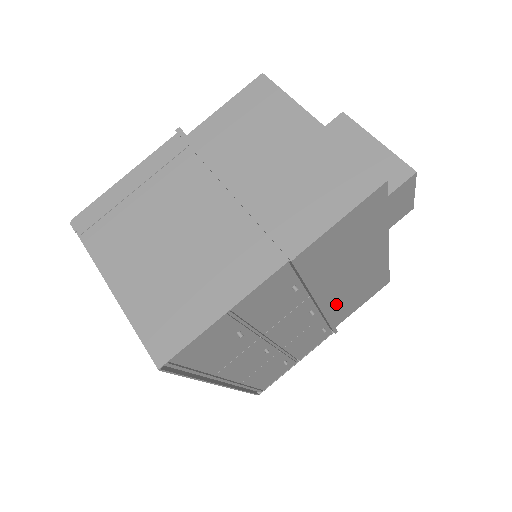
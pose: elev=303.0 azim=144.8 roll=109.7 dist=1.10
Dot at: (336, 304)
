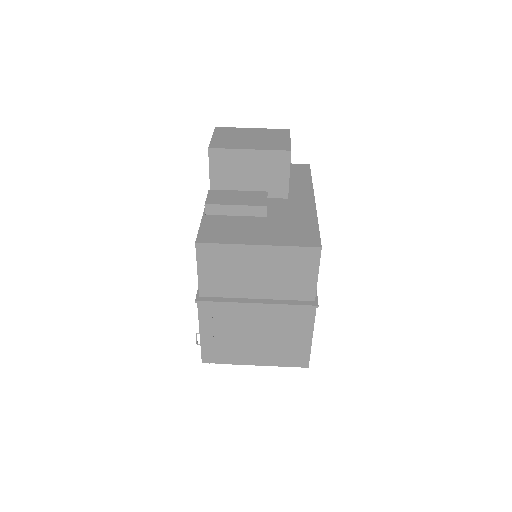
Dot at: occluded
